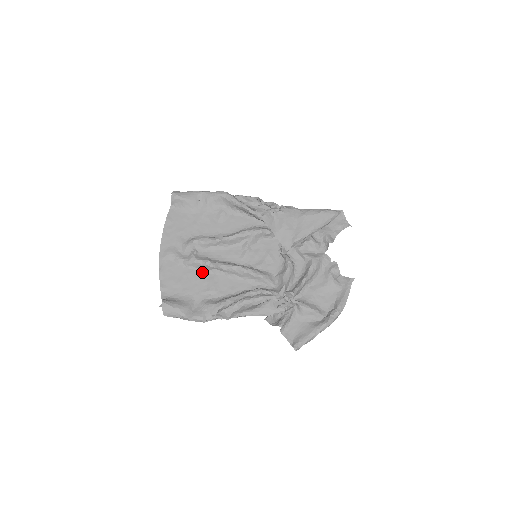
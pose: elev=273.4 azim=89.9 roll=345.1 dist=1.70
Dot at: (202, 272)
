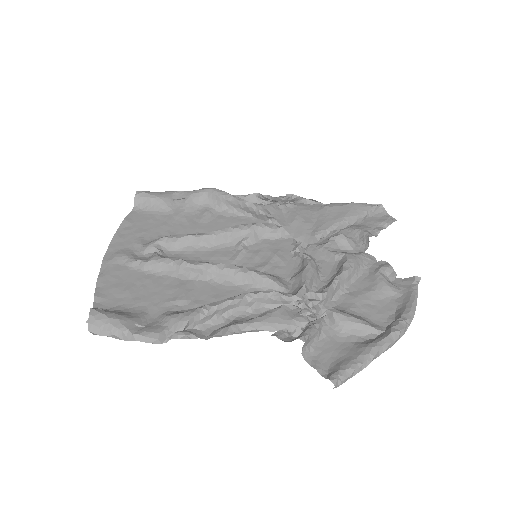
Dot at: (168, 277)
